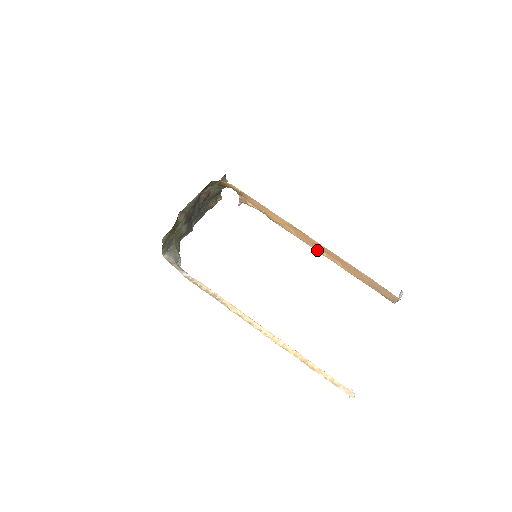
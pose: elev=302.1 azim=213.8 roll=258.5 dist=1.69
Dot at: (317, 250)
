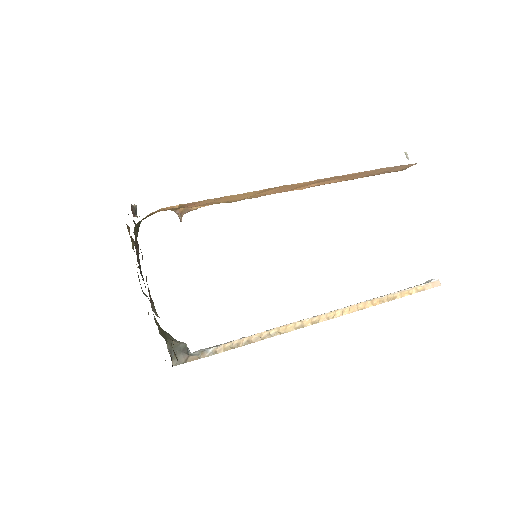
Dot at: (305, 188)
